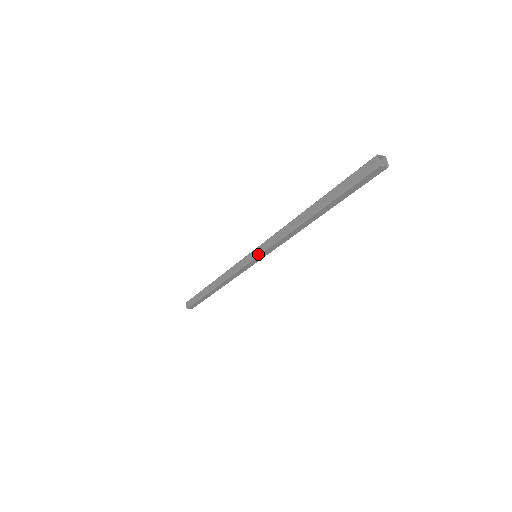
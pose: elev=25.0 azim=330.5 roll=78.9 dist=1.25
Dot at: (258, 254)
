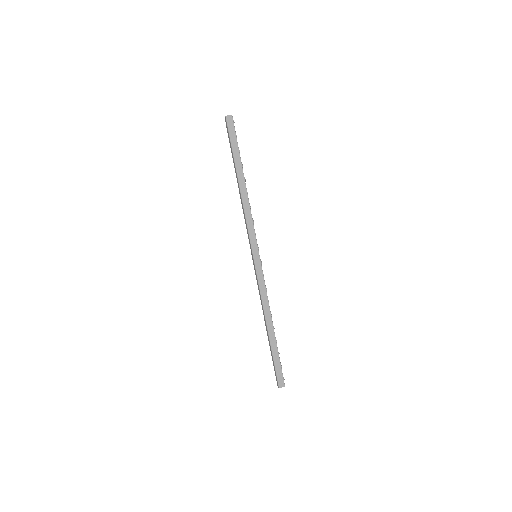
Dot at: (251, 248)
